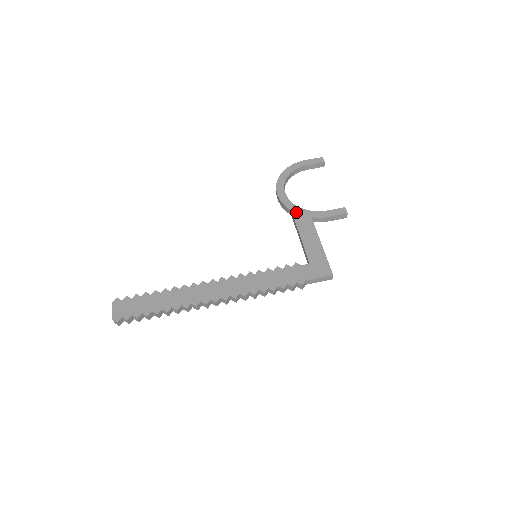
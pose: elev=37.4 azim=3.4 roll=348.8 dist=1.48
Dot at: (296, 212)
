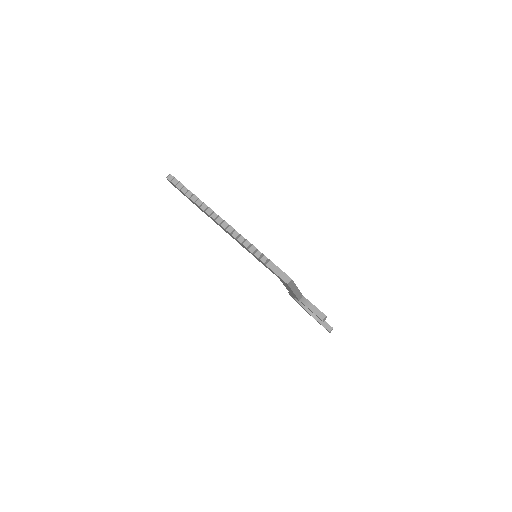
Dot at: occluded
